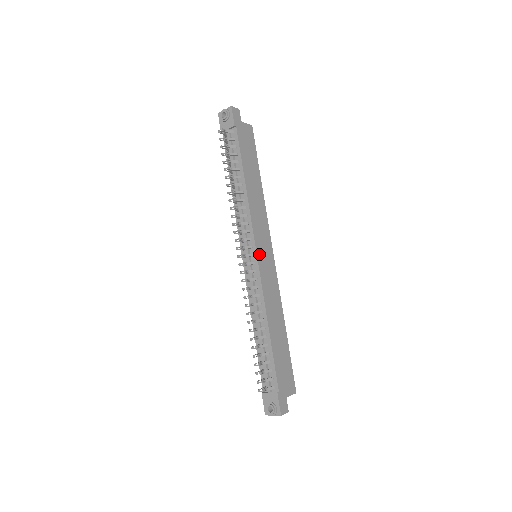
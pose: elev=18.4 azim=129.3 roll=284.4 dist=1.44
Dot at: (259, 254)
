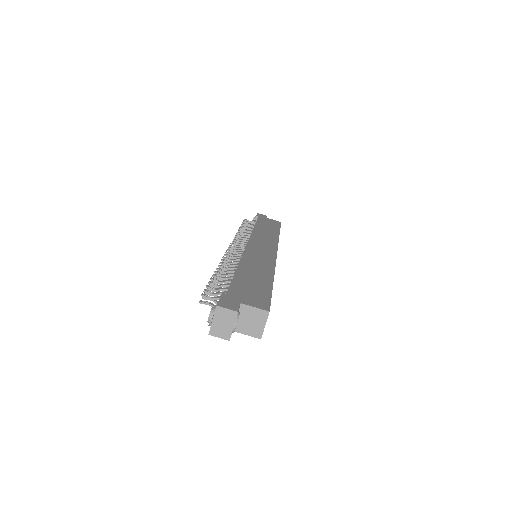
Dot at: (252, 244)
